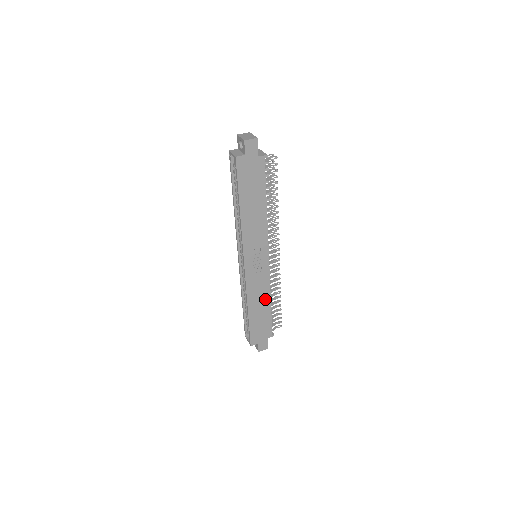
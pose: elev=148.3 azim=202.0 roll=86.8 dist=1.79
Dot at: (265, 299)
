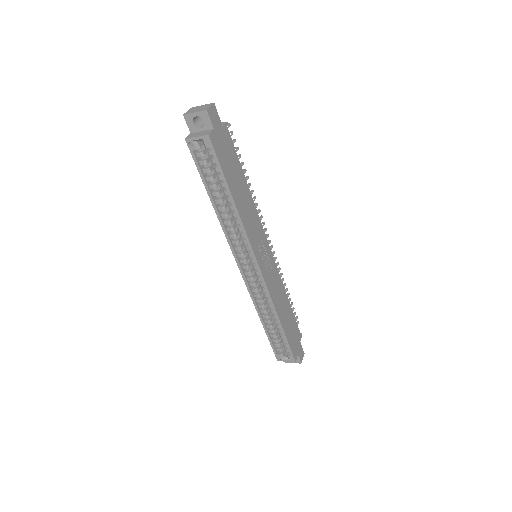
Dot at: (284, 298)
